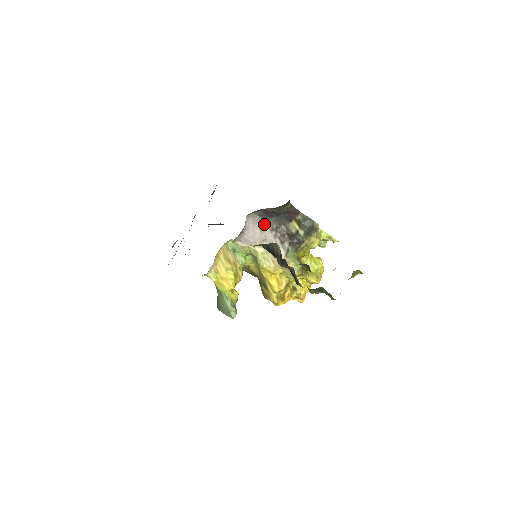
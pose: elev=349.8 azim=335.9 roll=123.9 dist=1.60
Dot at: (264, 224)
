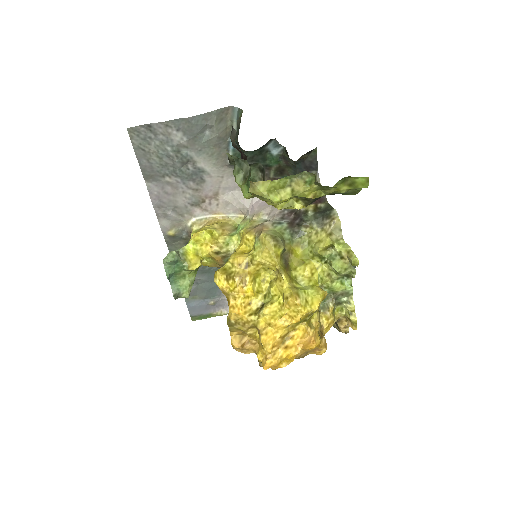
Dot at: occluded
